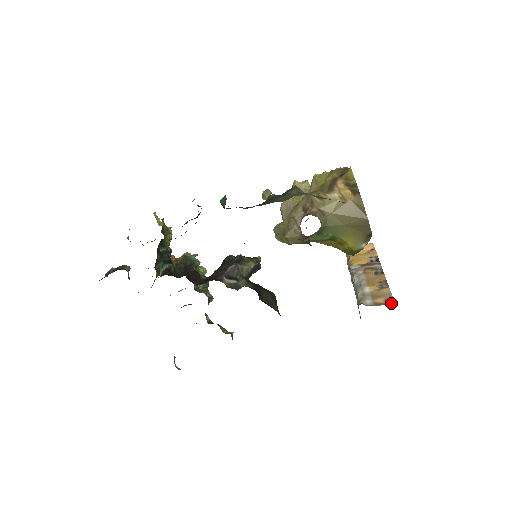
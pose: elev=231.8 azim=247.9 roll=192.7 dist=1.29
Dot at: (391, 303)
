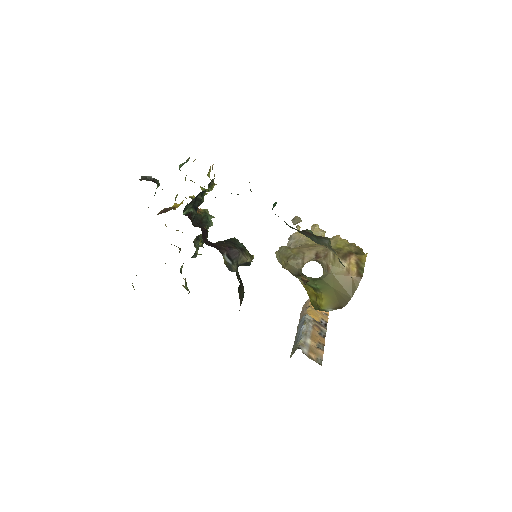
Dot at: (320, 364)
